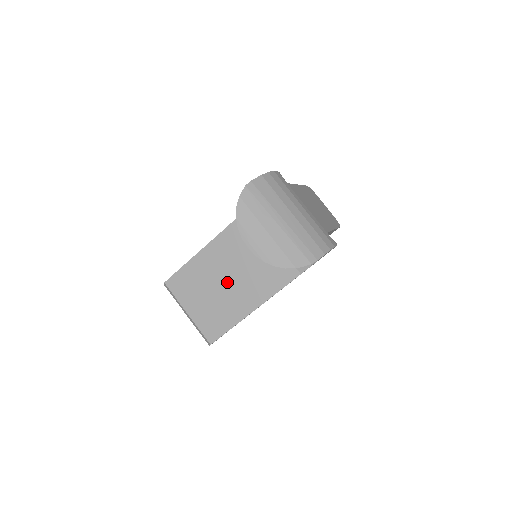
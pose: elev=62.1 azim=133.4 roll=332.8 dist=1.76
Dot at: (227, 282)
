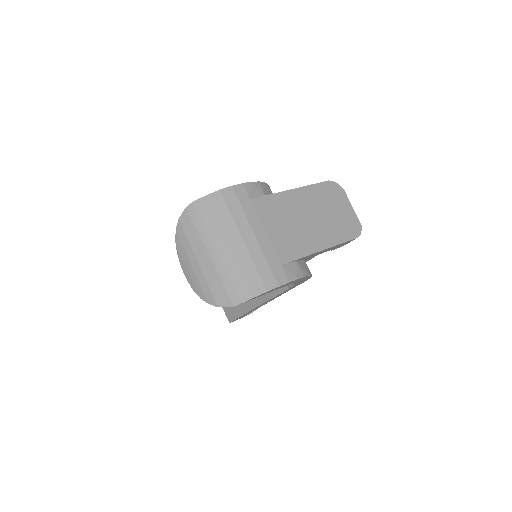
Dot at: occluded
